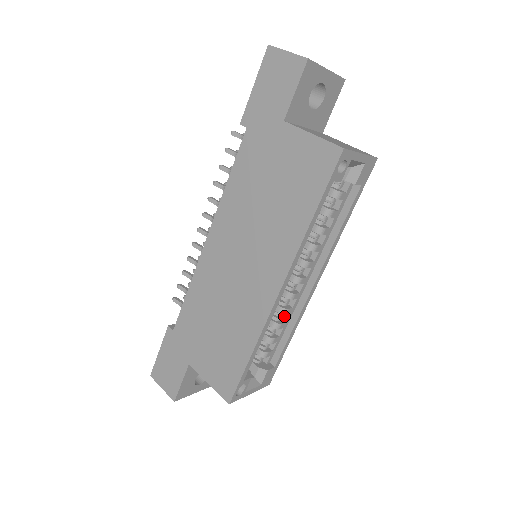
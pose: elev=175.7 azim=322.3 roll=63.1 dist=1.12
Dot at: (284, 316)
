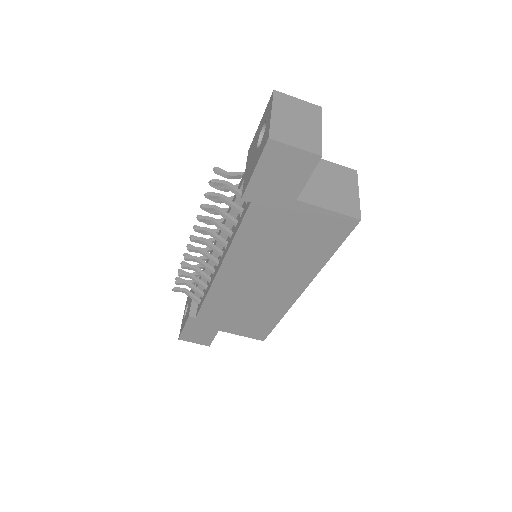
Dot at: occluded
